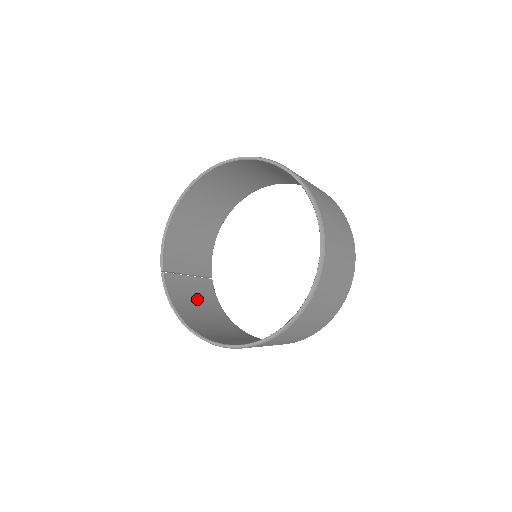
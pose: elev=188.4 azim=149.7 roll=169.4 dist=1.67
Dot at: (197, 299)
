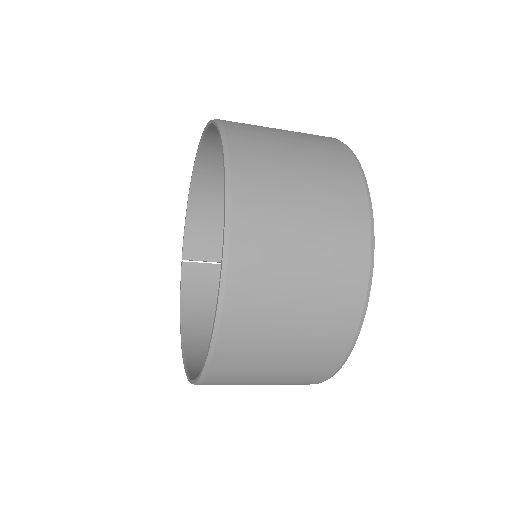
Dot at: occluded
